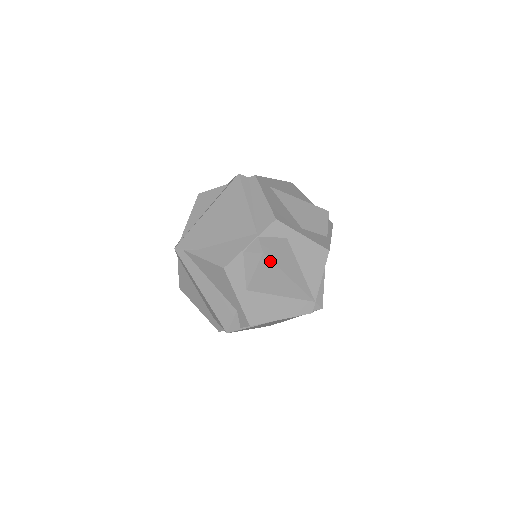
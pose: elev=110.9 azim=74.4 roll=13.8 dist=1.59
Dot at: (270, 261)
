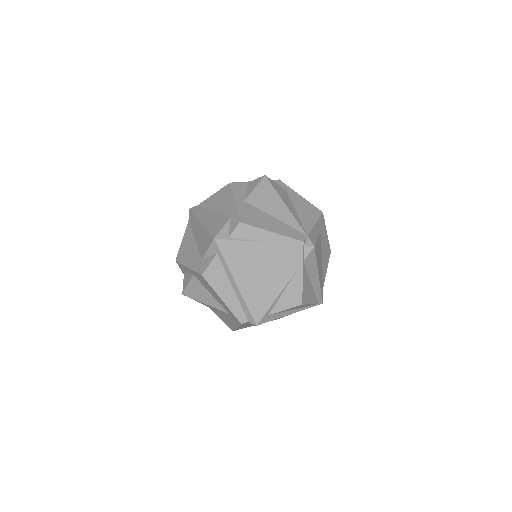
Dot at: (270, 183)
